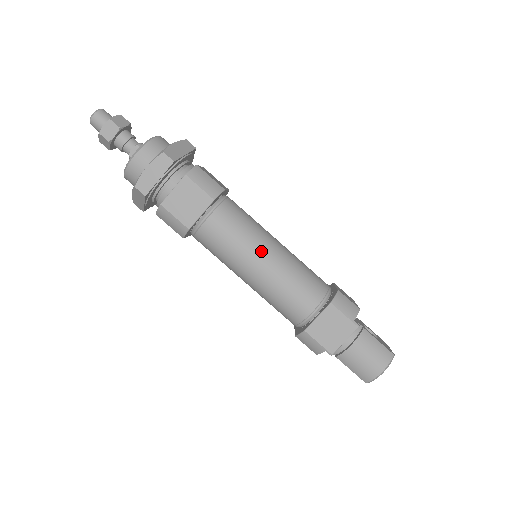
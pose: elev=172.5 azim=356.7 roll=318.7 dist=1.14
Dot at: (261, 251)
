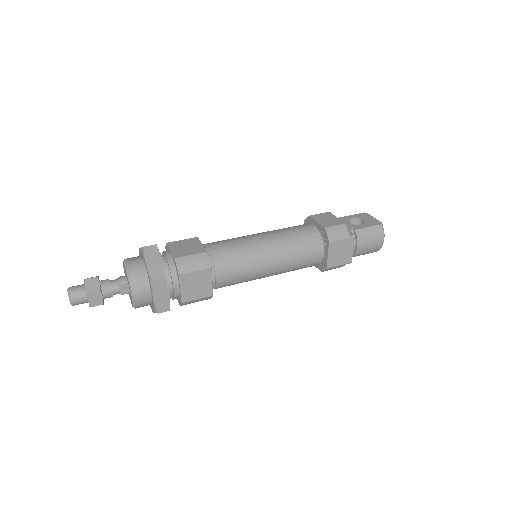
Dot at: (264, 259)
